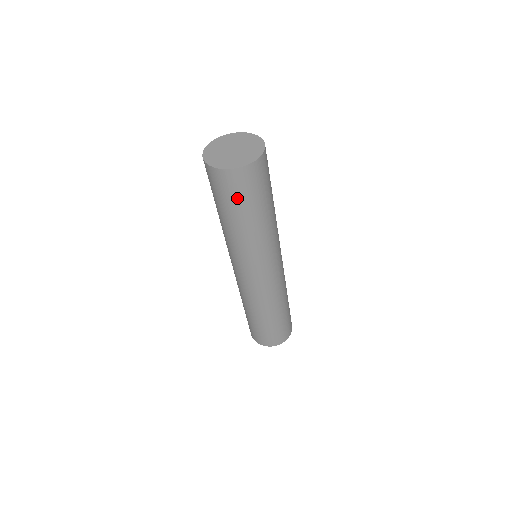
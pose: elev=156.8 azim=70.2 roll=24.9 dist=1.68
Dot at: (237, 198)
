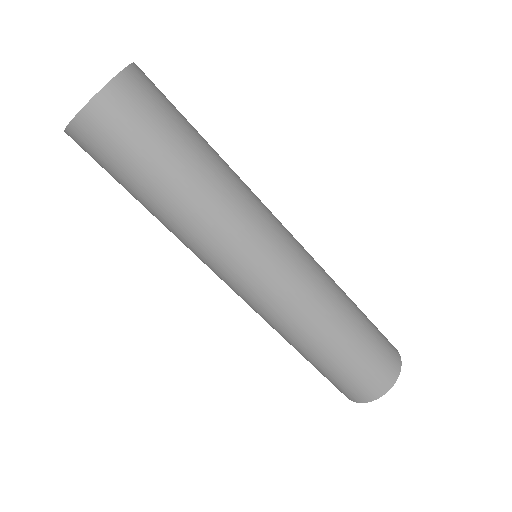
Dot at: (124, 158)
